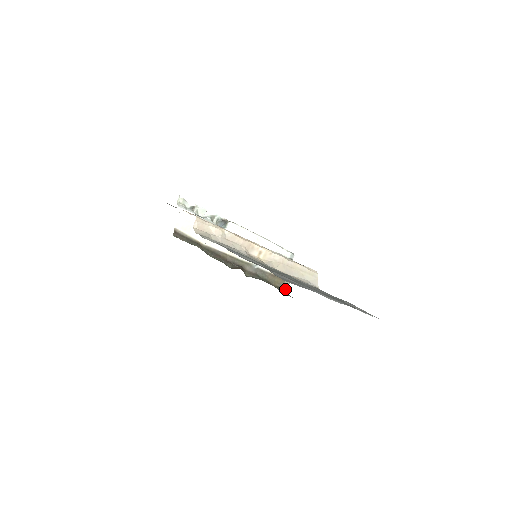
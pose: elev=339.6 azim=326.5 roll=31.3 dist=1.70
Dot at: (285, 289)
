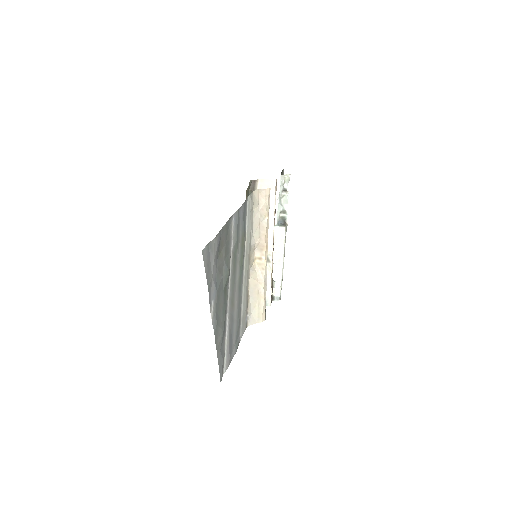
Dot at: occluded
